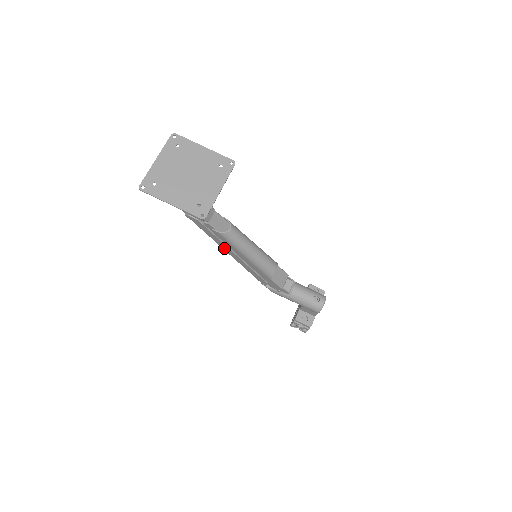
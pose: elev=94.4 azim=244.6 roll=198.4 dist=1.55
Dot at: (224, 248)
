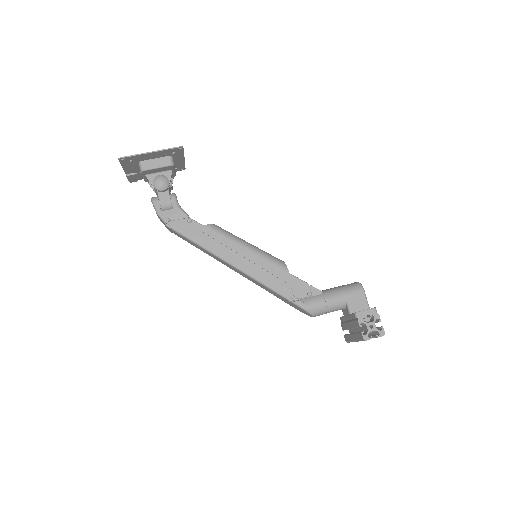
Dot at: (221, 254)
